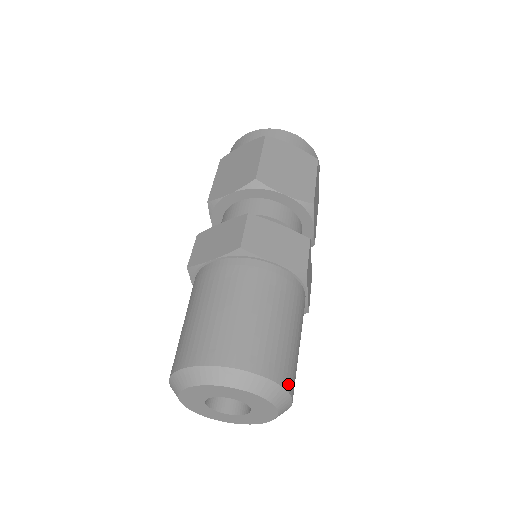
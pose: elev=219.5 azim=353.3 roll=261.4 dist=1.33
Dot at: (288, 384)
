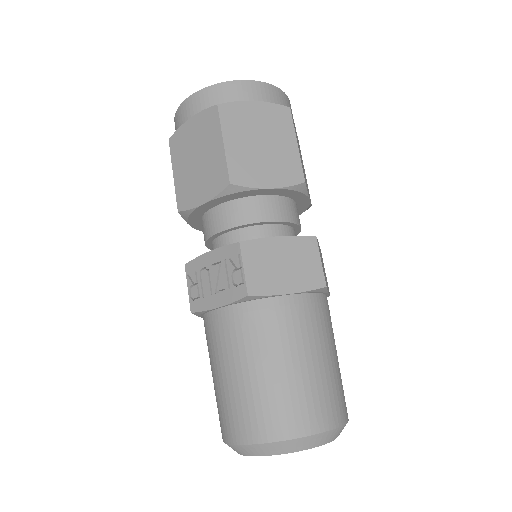
Dot at: occluded
